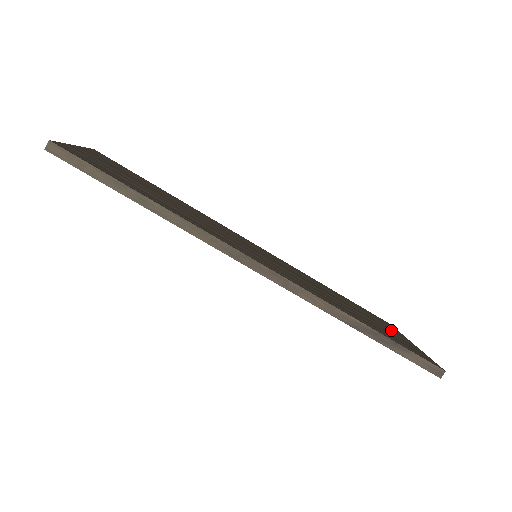
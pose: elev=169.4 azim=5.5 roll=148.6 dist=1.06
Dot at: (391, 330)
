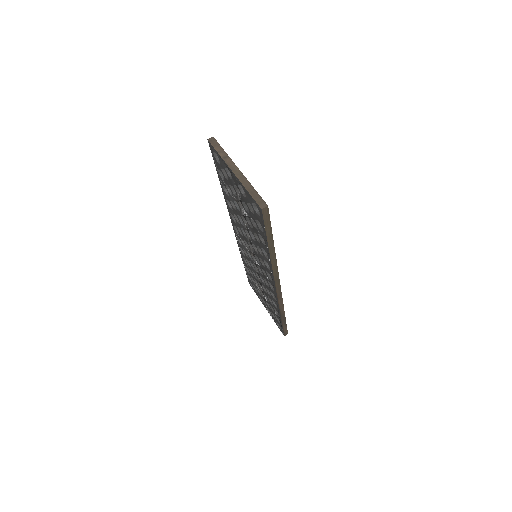
Dot at: occluded
